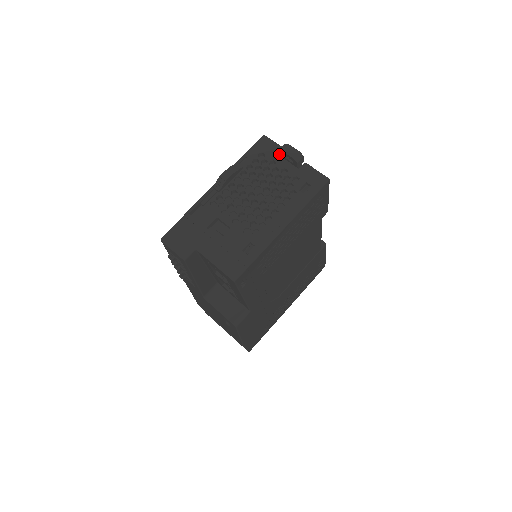
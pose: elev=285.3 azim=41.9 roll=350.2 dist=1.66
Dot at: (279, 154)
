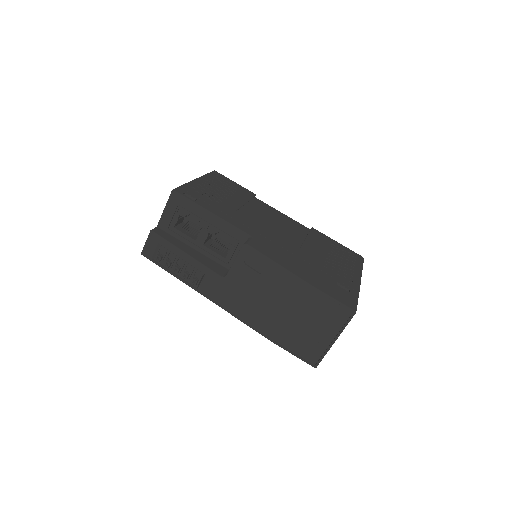
Dot at: occluded
